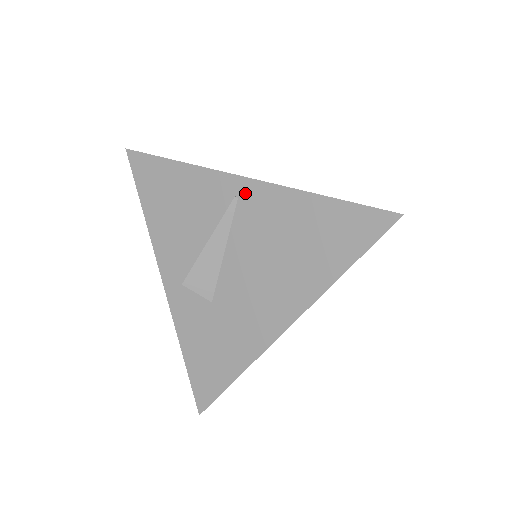
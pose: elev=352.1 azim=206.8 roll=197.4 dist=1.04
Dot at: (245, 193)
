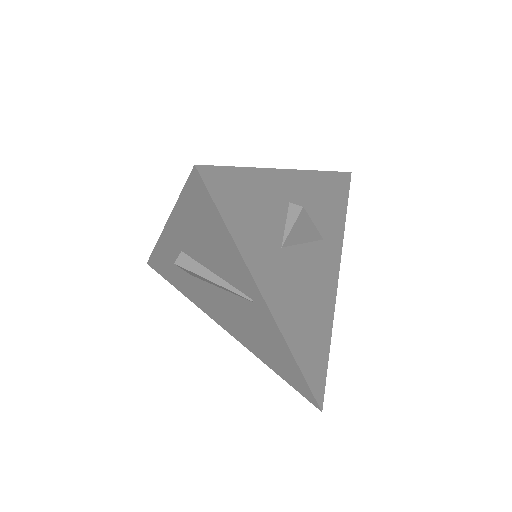
Dot at: (261, 309)
